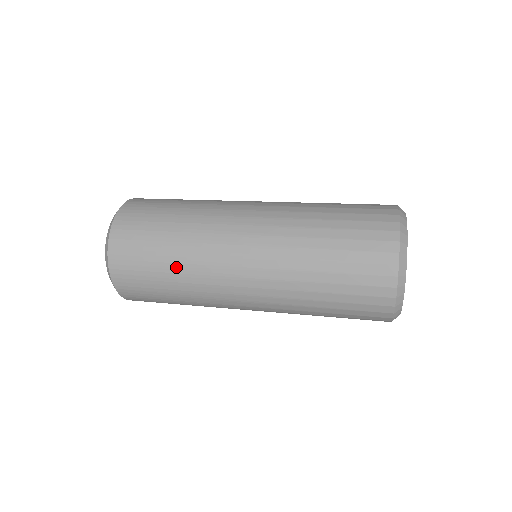
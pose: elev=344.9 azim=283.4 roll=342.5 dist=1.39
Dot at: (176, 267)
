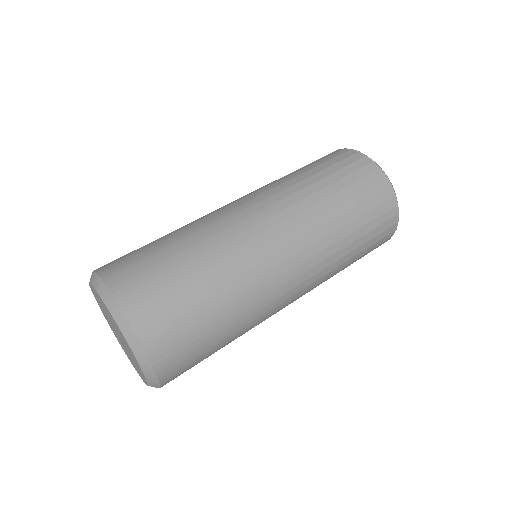
Dot at: (234, 329)
